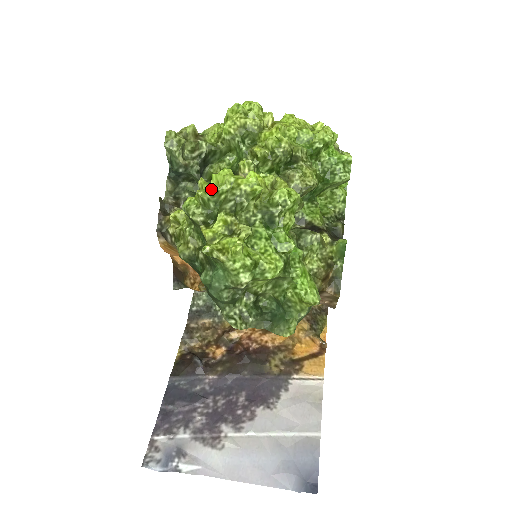
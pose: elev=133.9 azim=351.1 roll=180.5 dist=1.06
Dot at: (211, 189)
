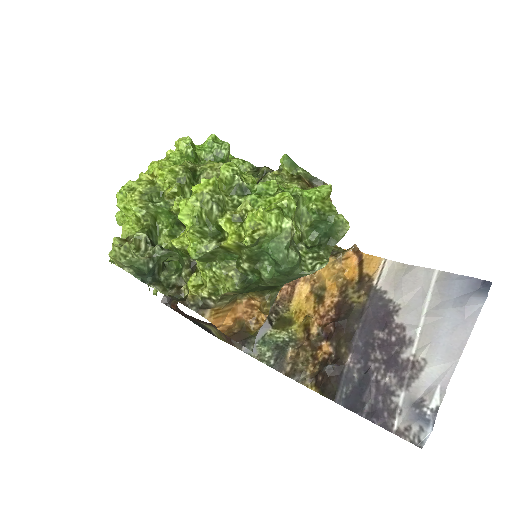
Dot at: (191, 225)
